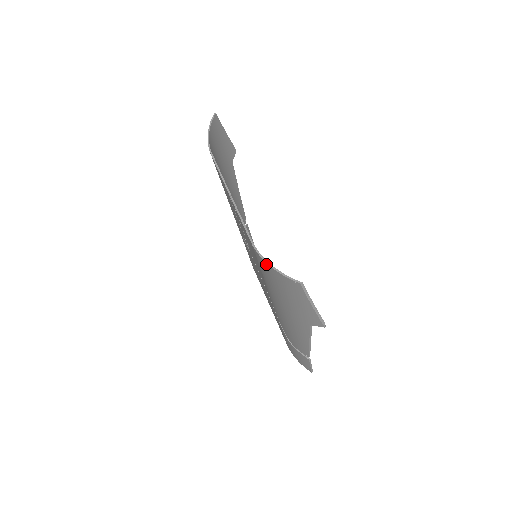
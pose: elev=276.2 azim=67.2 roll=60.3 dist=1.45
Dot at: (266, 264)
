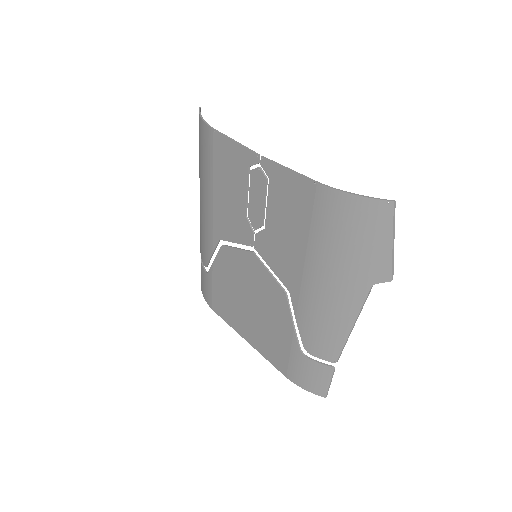
Dot at: (342, 195)
